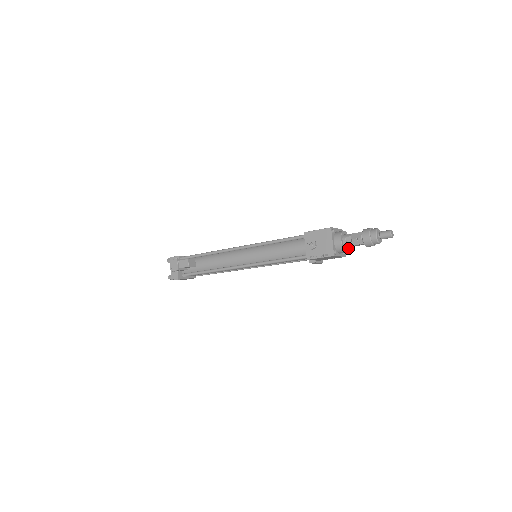
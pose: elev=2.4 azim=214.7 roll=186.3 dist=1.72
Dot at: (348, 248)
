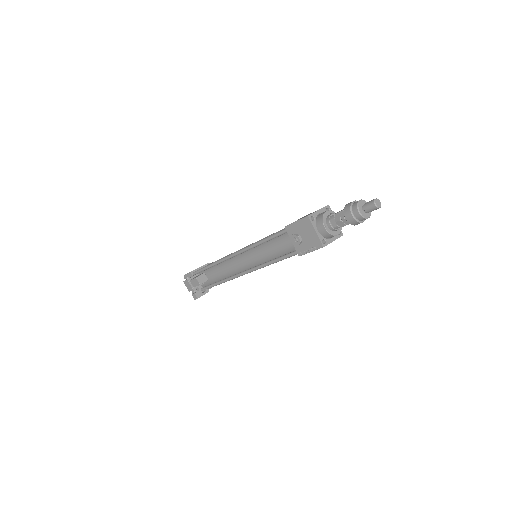
Dot at: (339, 228)
